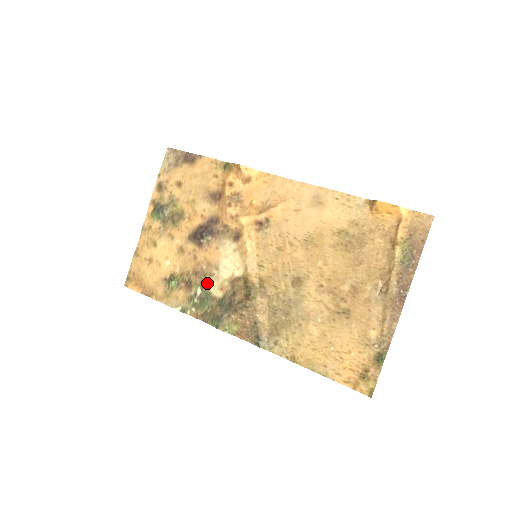
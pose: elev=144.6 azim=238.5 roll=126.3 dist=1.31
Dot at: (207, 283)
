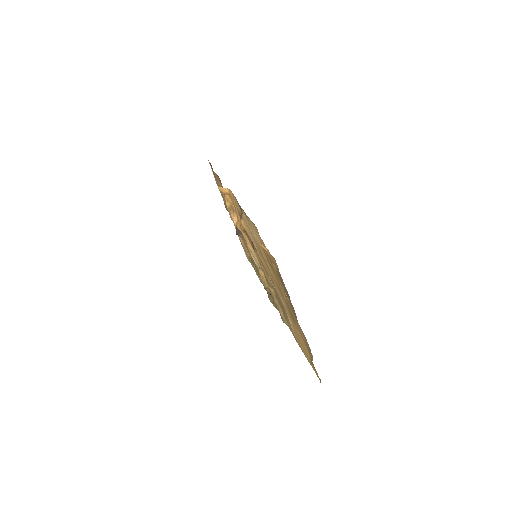
Dot at: (256, 267)
